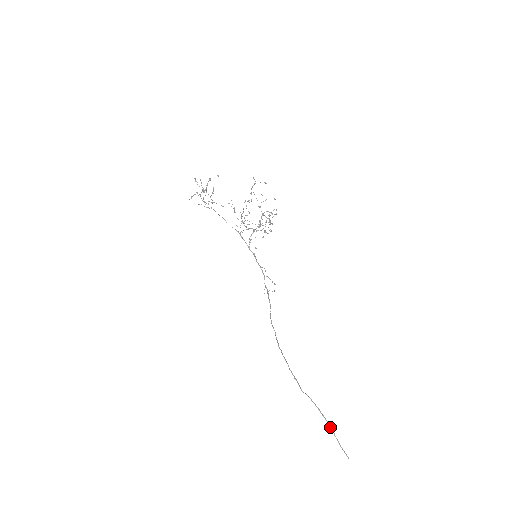
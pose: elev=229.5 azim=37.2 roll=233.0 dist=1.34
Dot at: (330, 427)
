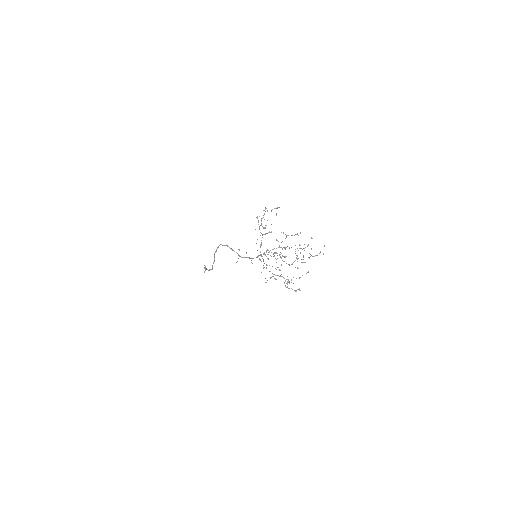
Dot at: occluded
